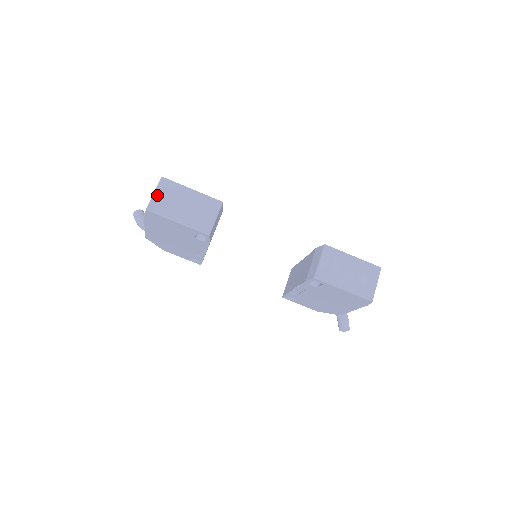
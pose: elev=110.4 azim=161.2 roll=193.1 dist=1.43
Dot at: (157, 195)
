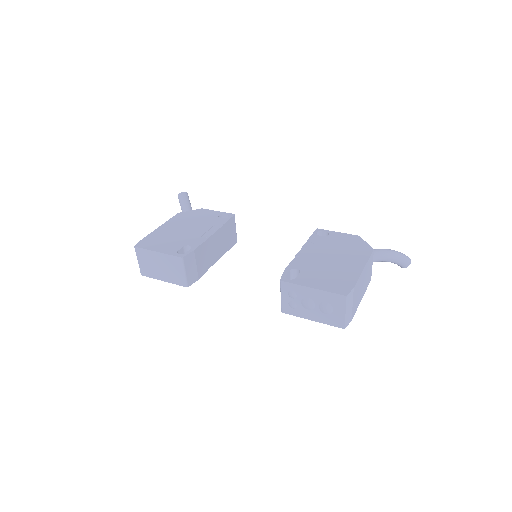
Dot at: (140, 262)
